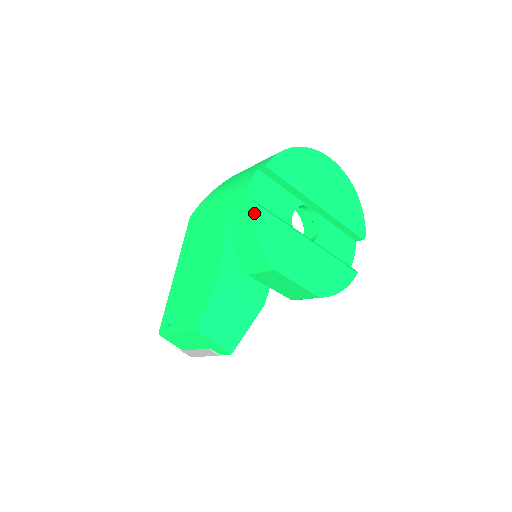
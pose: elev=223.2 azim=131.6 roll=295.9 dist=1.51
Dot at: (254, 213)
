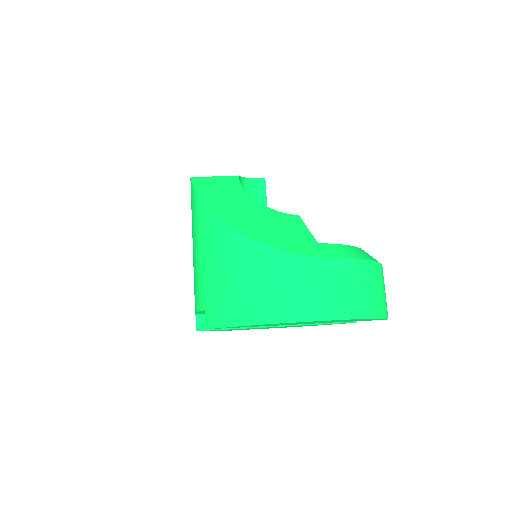
Dot at: occluded
